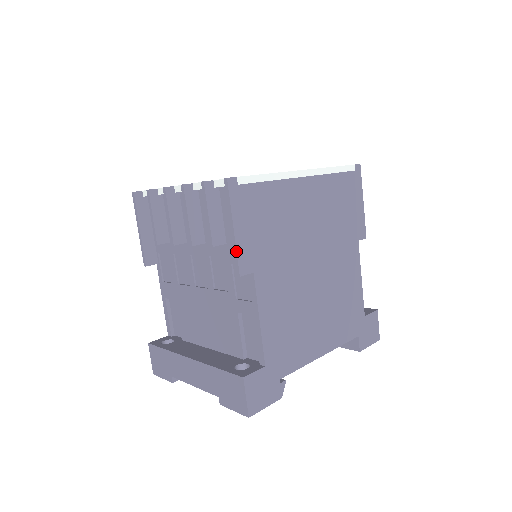
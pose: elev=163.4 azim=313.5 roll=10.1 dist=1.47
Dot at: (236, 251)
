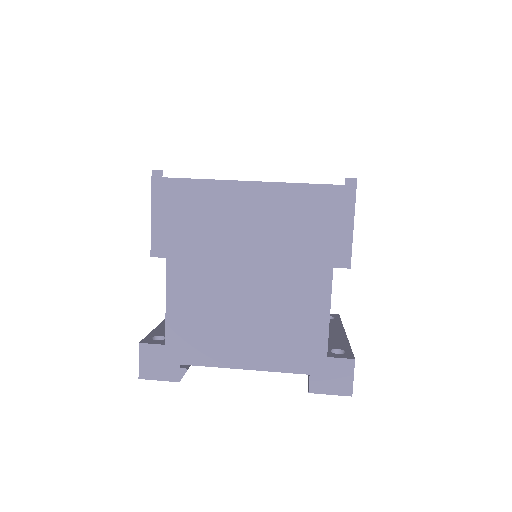
Dot at: (151, 234)
